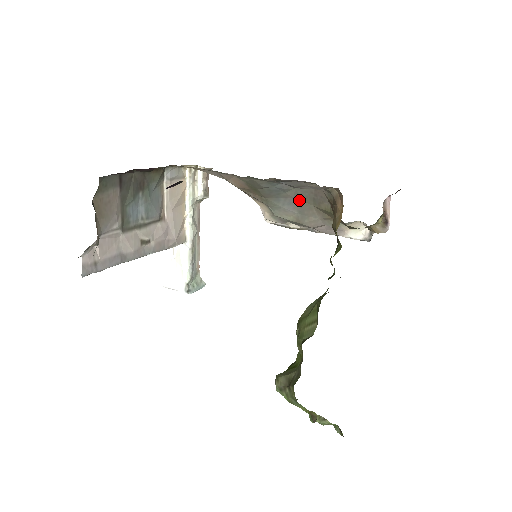
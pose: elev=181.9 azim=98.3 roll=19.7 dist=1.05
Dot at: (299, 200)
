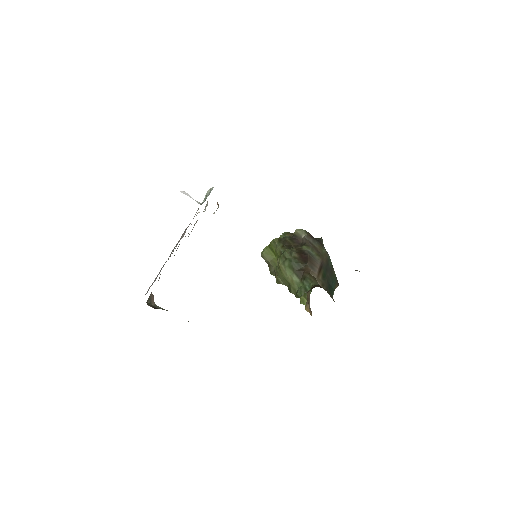
Dot at: occluded
